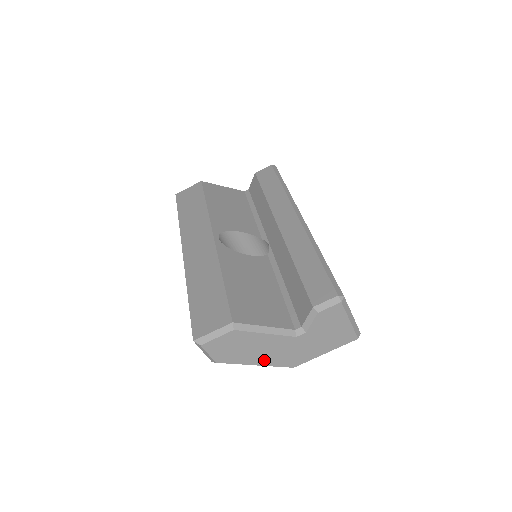
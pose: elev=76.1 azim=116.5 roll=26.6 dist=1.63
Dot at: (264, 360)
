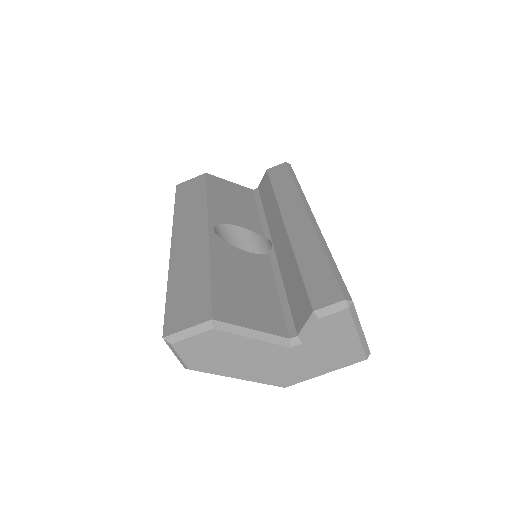
Dot at: (249, 373)
